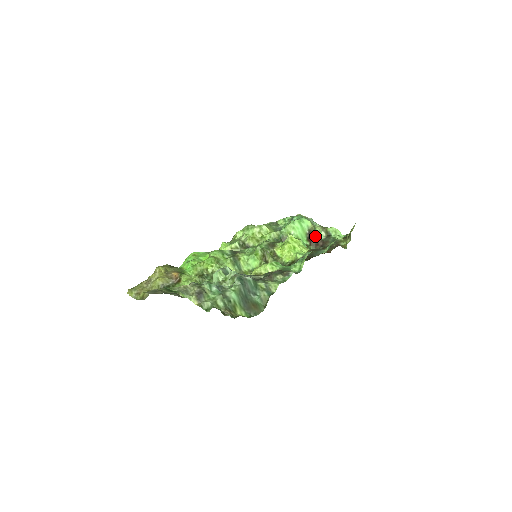
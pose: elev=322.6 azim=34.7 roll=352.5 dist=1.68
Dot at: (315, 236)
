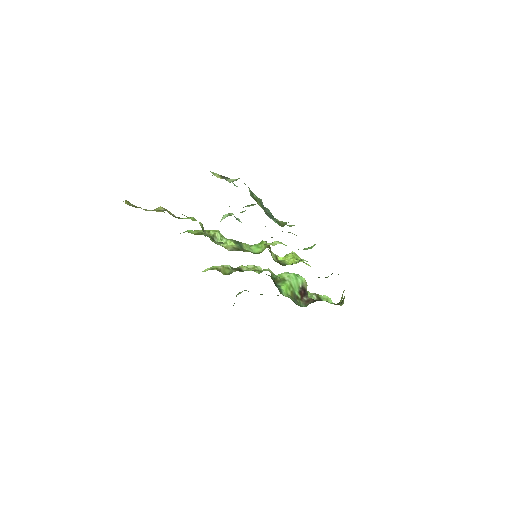
Dot at: (307, 294)
